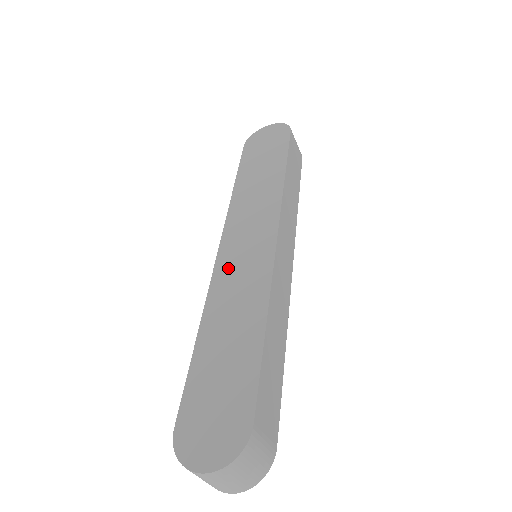
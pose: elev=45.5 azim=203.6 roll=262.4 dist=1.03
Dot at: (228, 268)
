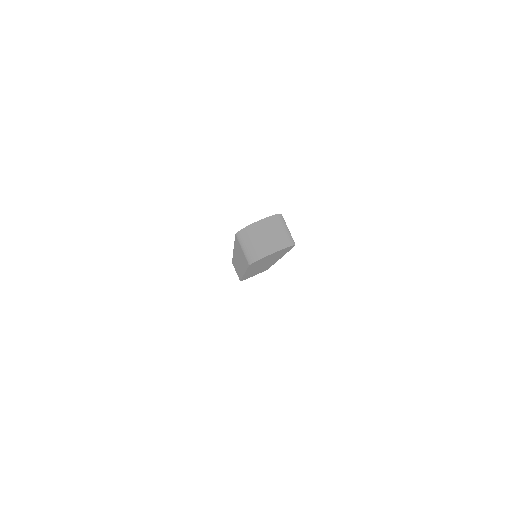
Dot at: occluded
